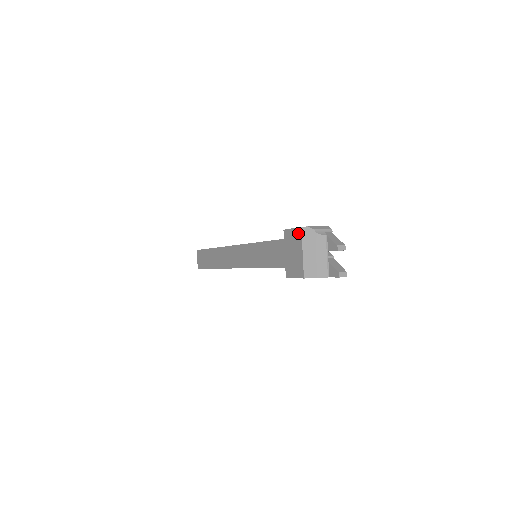
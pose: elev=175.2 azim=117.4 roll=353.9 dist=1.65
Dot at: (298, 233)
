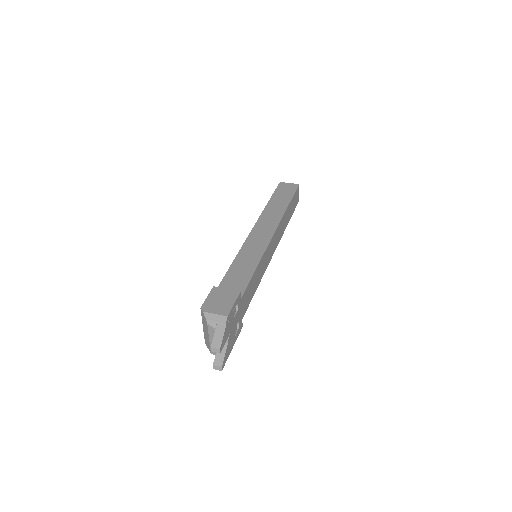
Dot at: occluded
